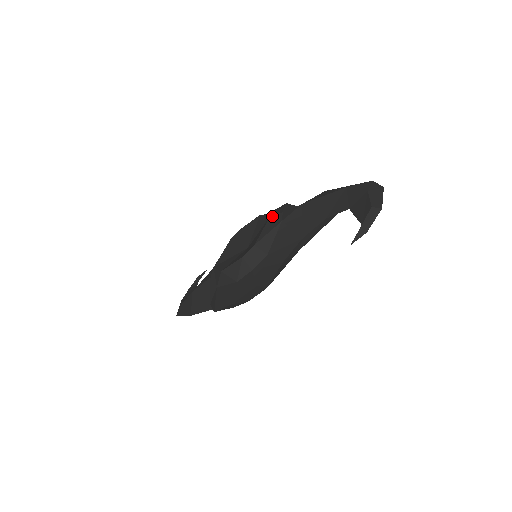
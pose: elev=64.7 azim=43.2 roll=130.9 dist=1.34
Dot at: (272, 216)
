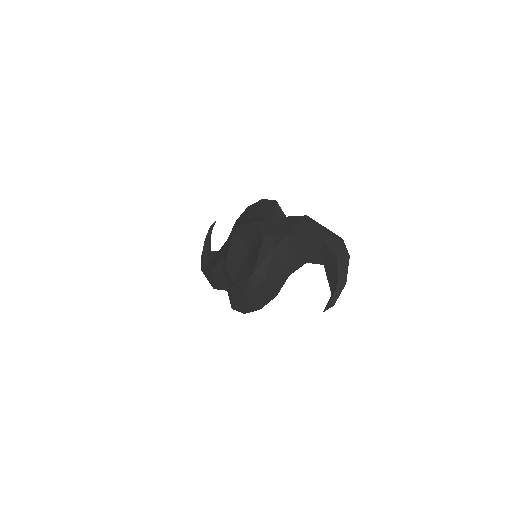
Dot at: (265, 239)
